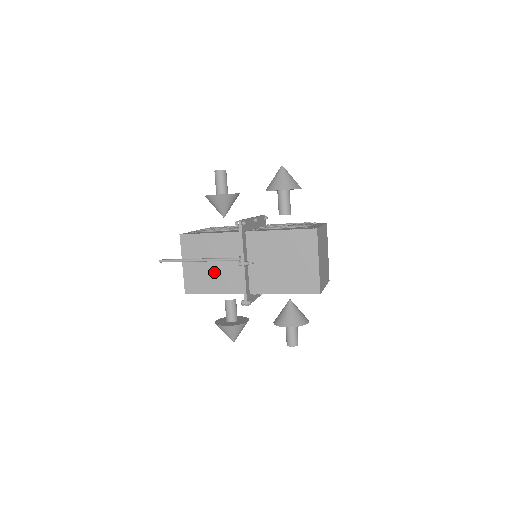
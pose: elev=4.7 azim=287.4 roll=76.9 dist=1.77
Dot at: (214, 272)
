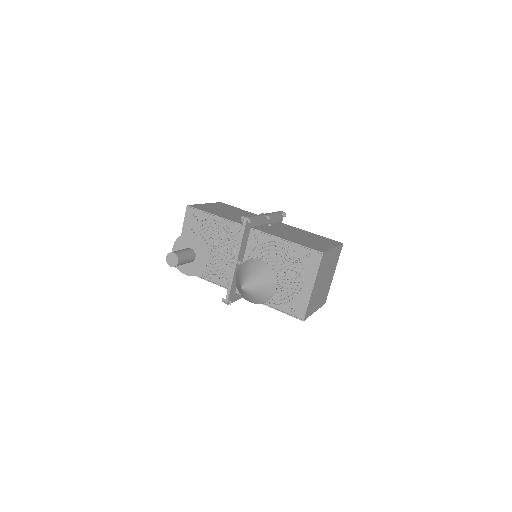
Dot at: occluded
